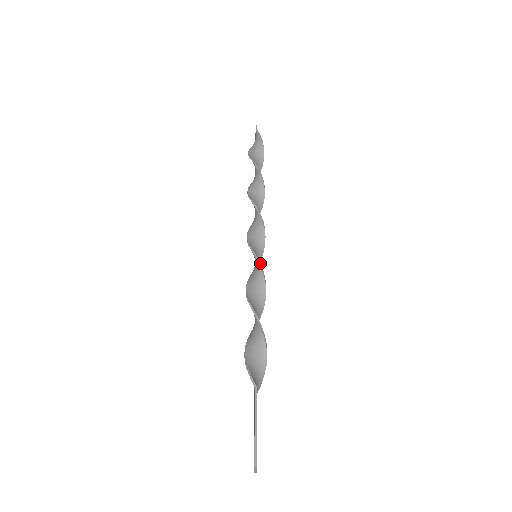
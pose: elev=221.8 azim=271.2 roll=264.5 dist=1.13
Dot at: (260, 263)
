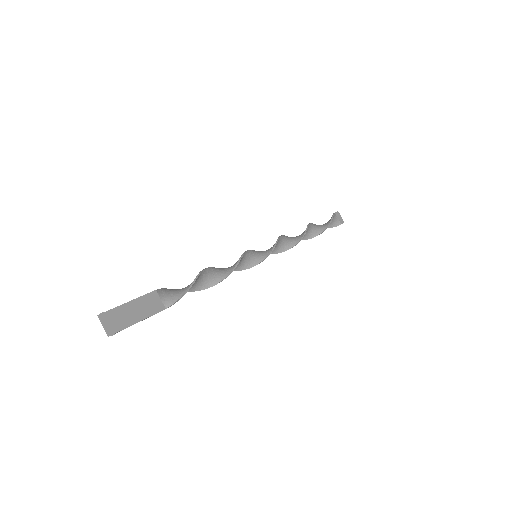
Dot at: (246, 251)
